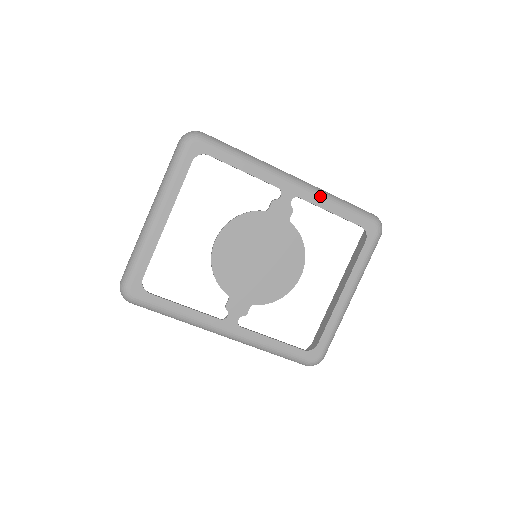
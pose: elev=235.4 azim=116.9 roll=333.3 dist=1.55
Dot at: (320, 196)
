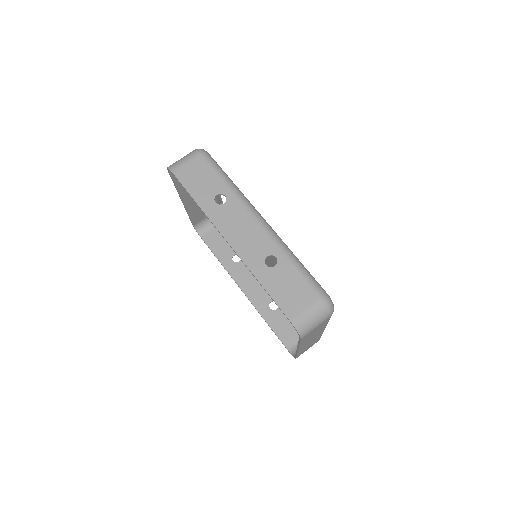
Dot at: occluded
